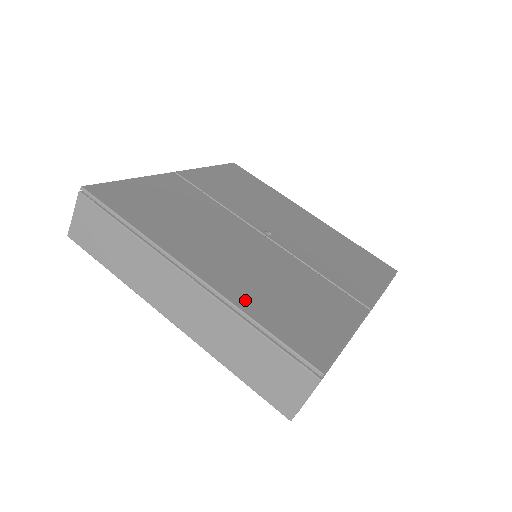
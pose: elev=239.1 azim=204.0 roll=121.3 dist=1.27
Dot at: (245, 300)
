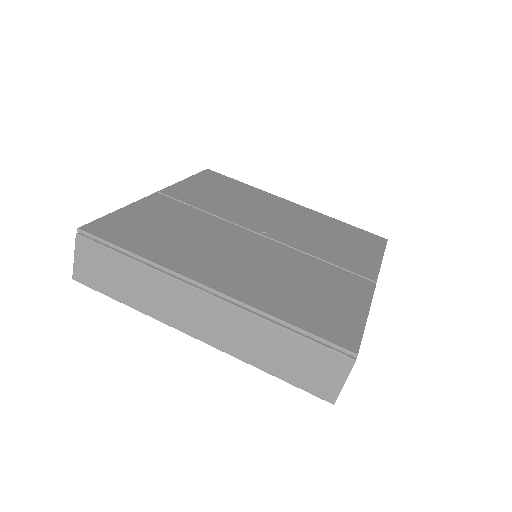
Dot at: (266, 302)
